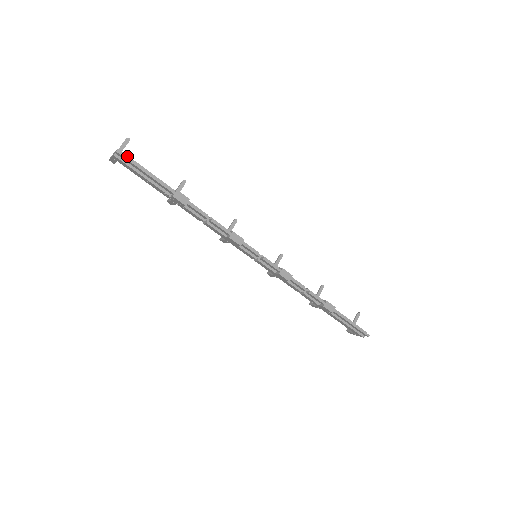
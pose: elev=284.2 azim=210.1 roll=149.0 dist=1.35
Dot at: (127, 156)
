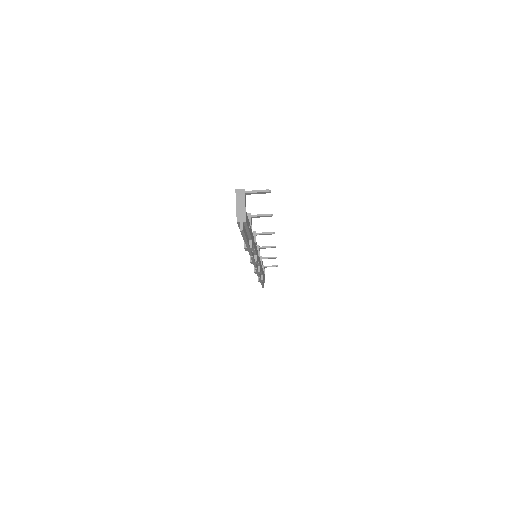
Dot at: occluded
